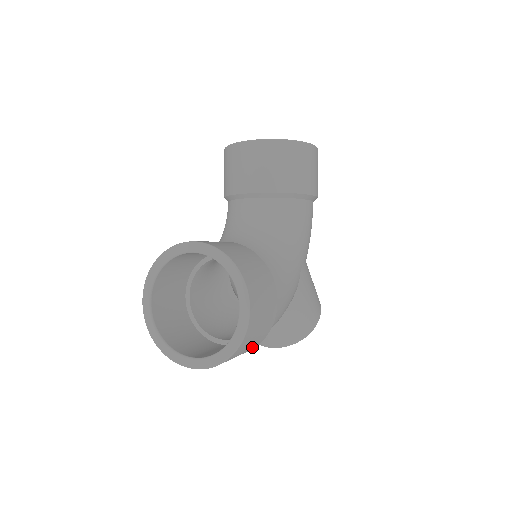
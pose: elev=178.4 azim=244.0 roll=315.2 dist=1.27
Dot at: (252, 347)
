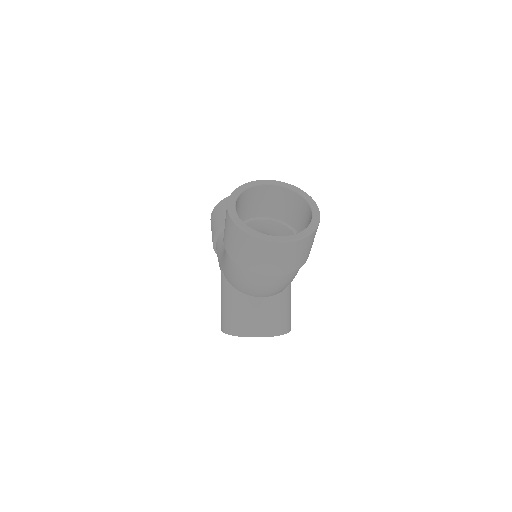
Dot at: (303, 259)
